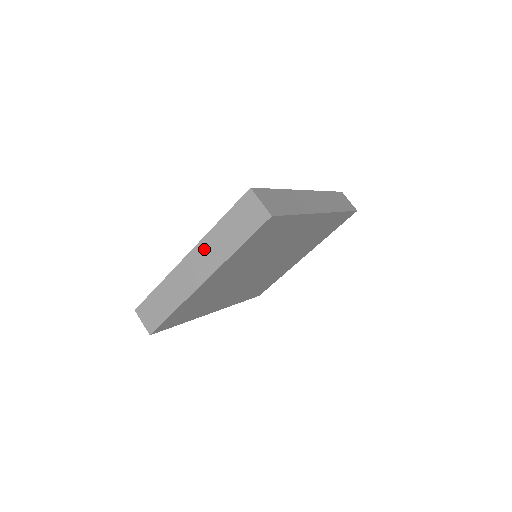
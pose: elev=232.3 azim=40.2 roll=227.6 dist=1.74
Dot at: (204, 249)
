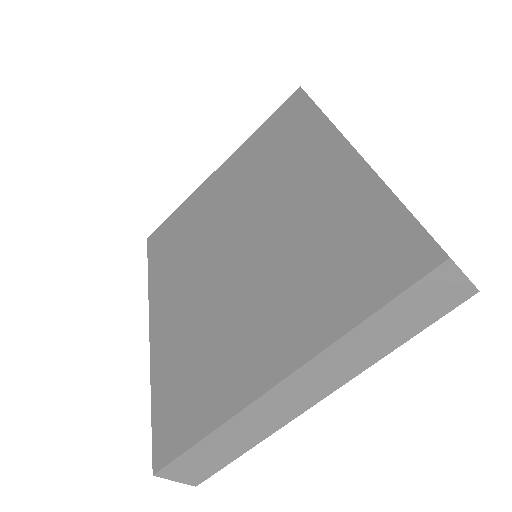
Dot at: (324, 364)
